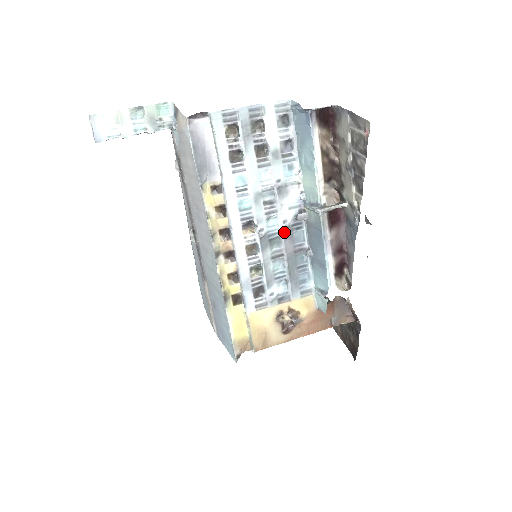
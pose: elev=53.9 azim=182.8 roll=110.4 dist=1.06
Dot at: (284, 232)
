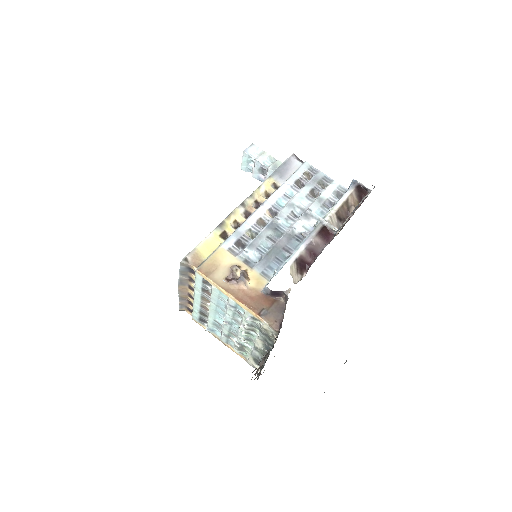
Dot at: (288, 233)
